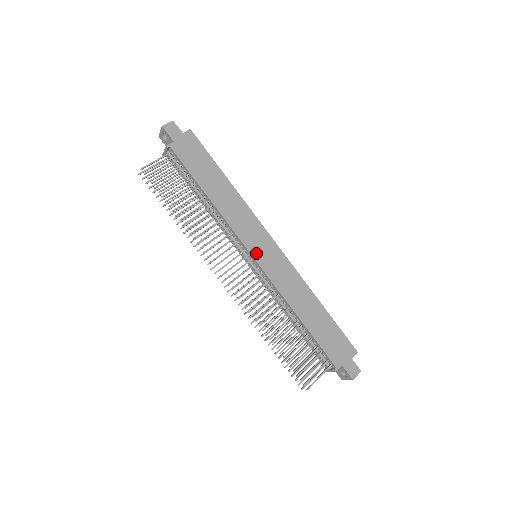
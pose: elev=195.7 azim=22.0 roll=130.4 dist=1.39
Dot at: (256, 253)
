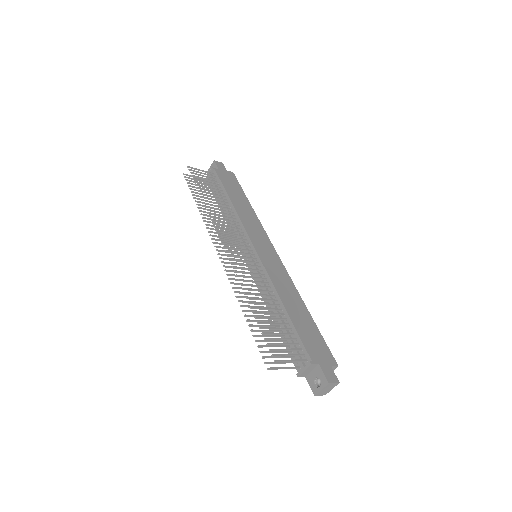
Dot at: (258, 247)
